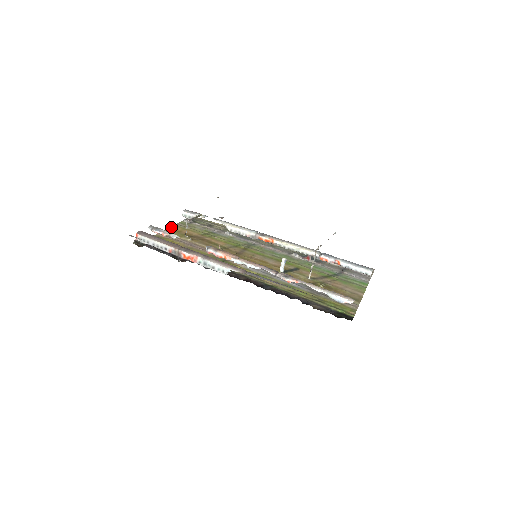
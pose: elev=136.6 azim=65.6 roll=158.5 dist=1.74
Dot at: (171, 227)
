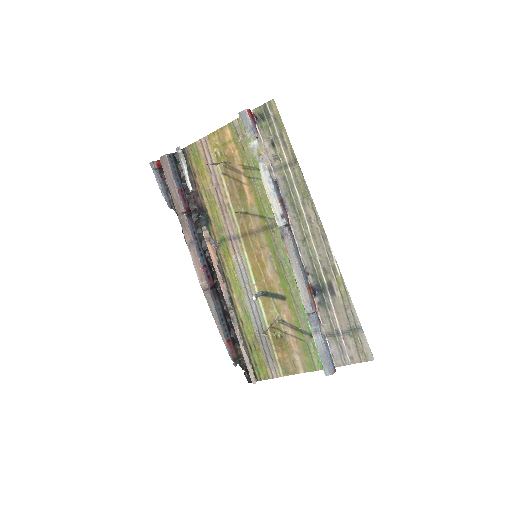
Dot at: (222, 127)
